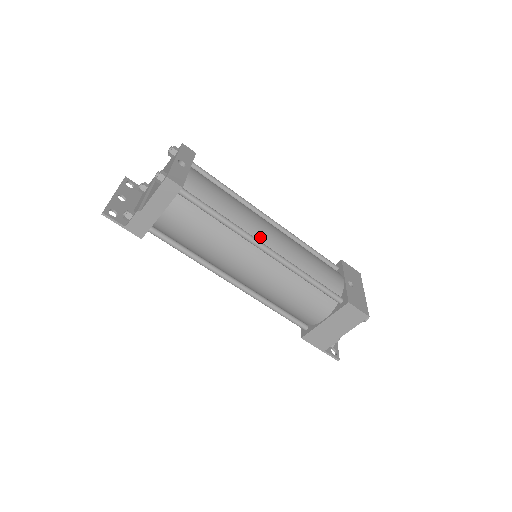
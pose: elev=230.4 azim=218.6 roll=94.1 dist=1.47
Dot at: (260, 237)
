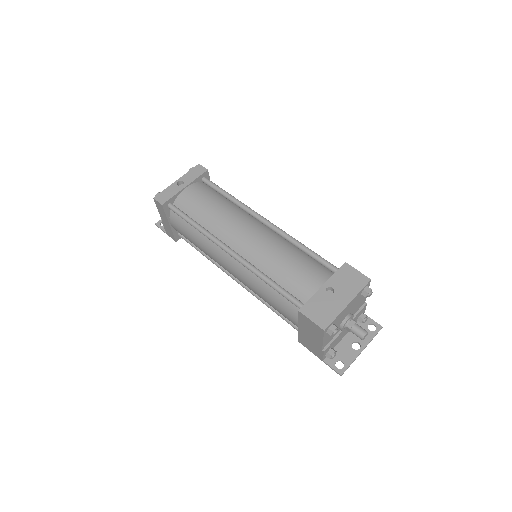
Dot at: (230, 240)
